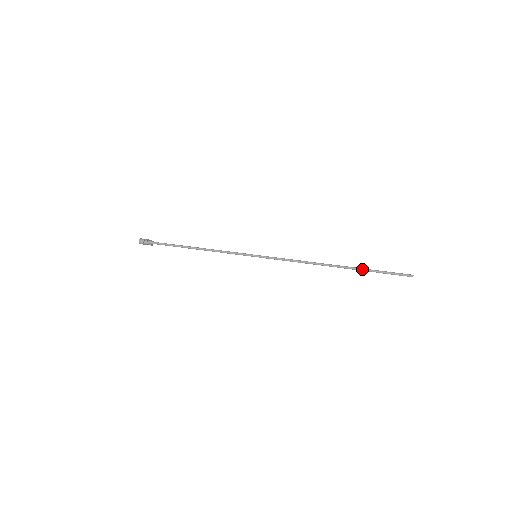
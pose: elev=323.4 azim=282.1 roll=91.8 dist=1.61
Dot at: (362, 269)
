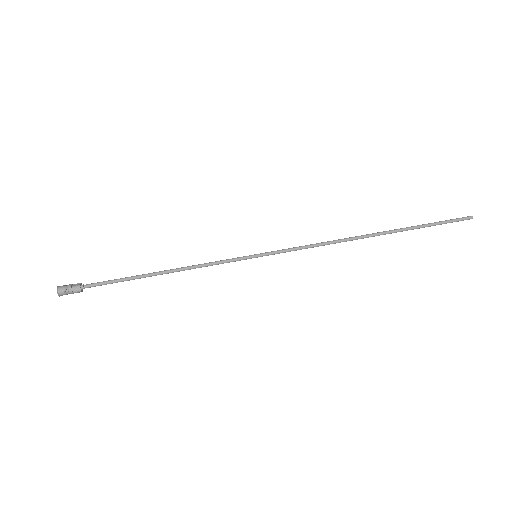
Dot at: (408, 229)
